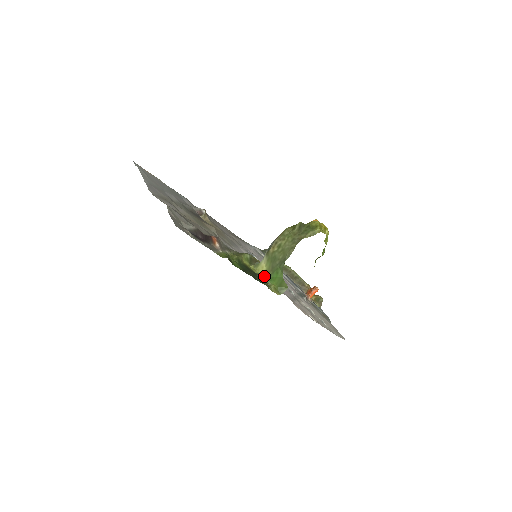
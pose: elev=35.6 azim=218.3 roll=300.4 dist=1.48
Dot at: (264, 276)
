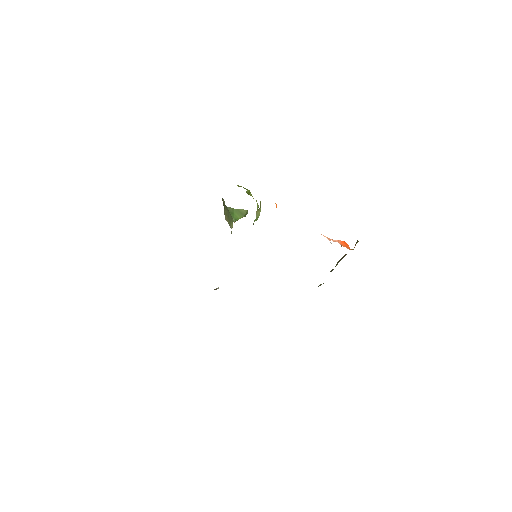
Dot at: occluded
